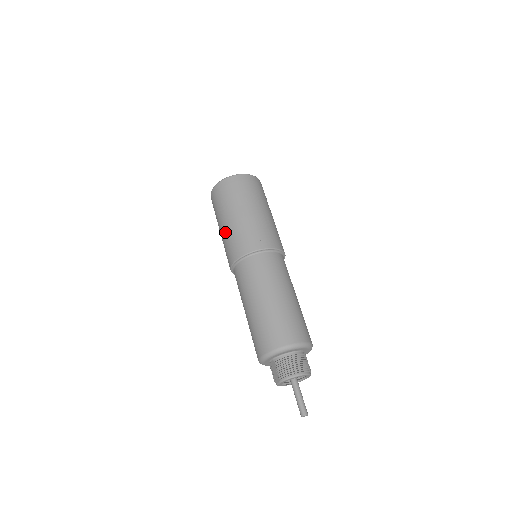
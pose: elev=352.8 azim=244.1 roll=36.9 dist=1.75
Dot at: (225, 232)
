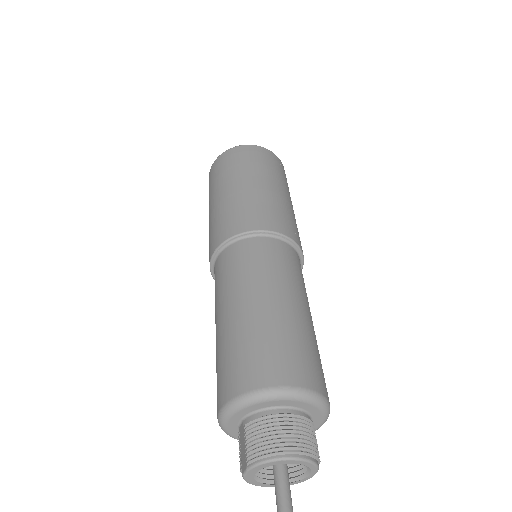
Dot at: (212, 215)
